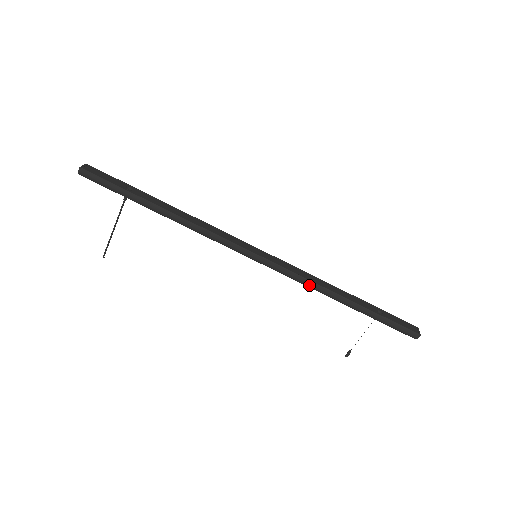
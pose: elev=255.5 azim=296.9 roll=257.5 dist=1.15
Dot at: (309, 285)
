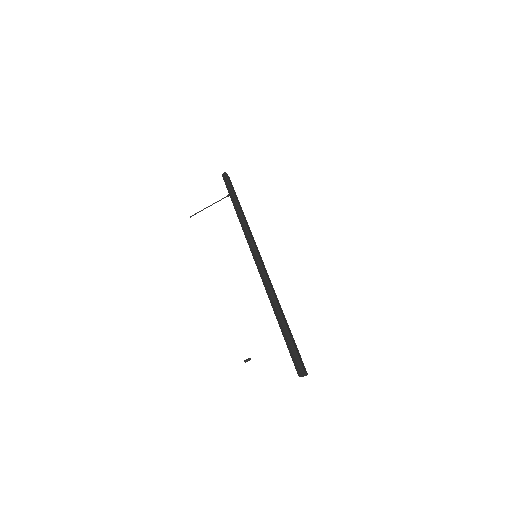
Dot at: (267, 287)
